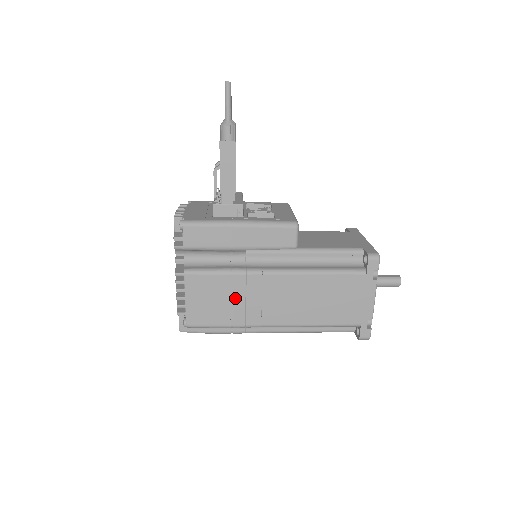
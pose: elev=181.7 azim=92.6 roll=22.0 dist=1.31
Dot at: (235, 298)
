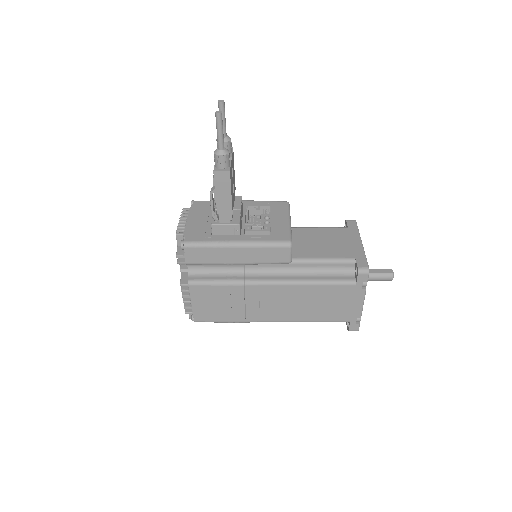
Dot at: (235, 302)
